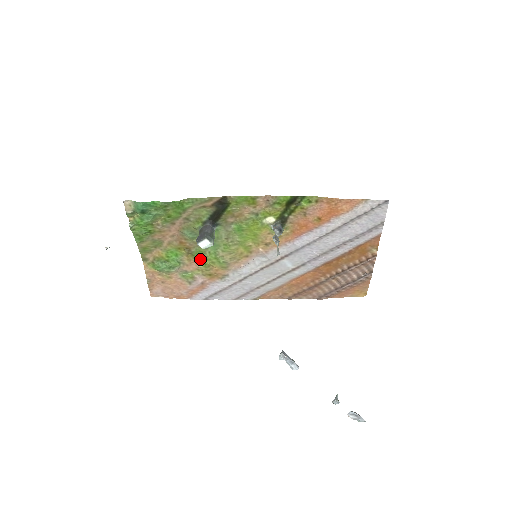
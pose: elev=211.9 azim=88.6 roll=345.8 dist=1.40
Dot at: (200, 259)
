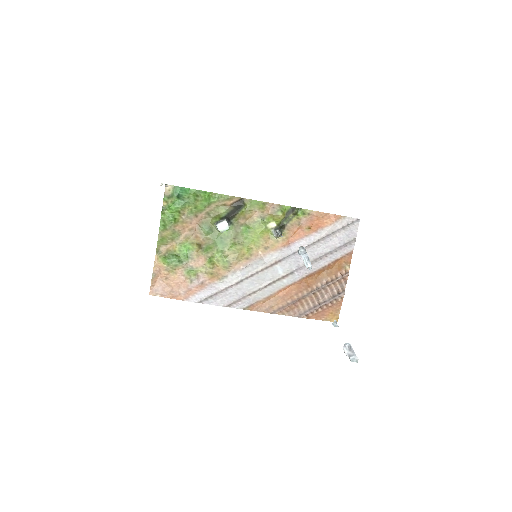
Dot at: (207, 256)
